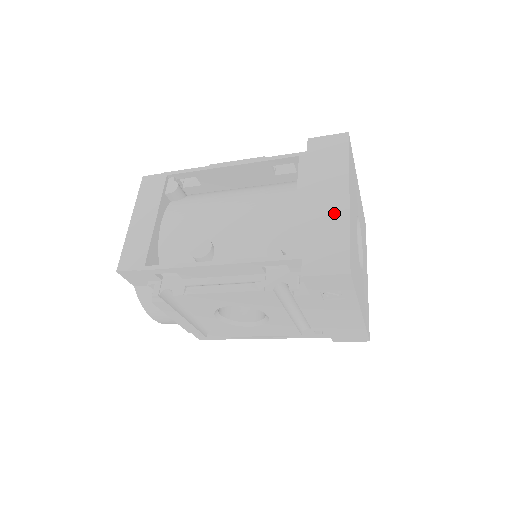
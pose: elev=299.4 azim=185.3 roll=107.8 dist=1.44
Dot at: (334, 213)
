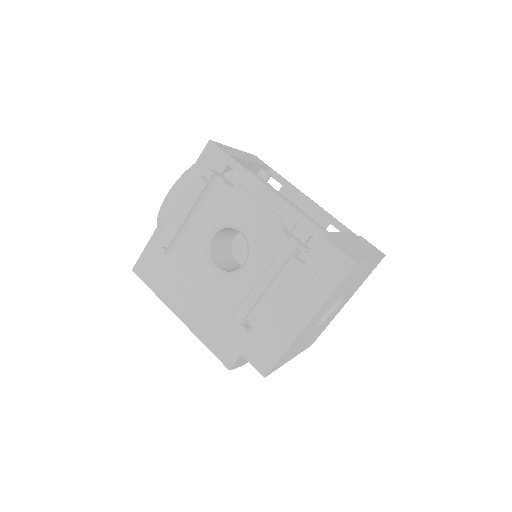
Dot at: (360, 251)
